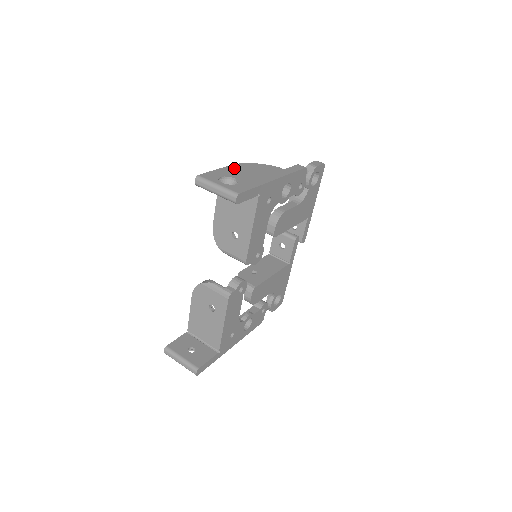
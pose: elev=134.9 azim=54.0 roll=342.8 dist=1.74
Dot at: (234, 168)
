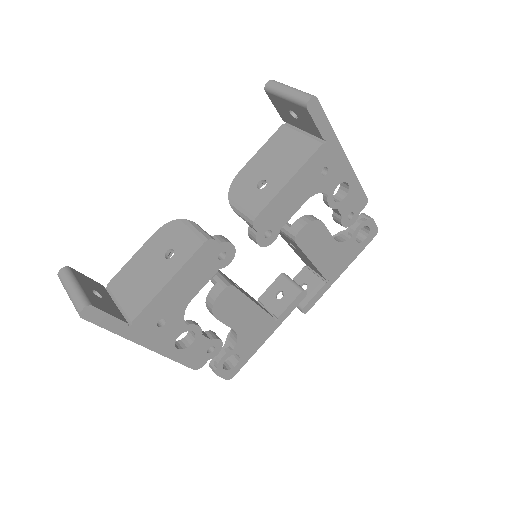
Dot at: occluded
